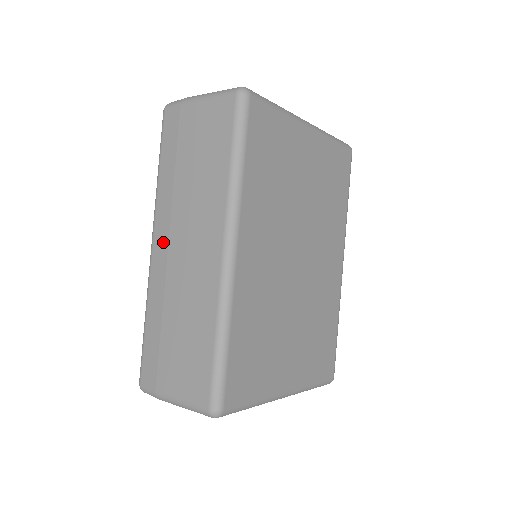
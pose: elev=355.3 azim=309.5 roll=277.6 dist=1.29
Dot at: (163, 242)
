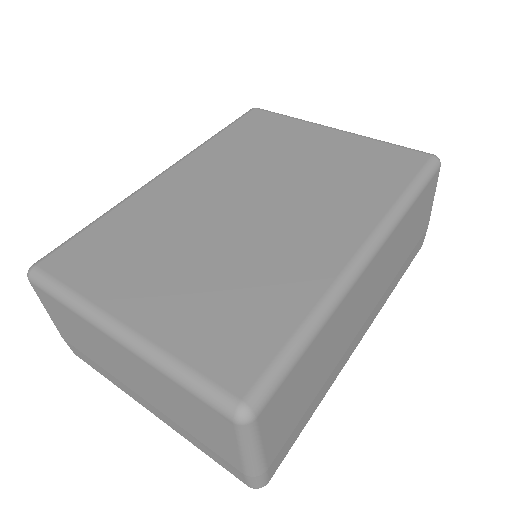
Dot at: occluded
